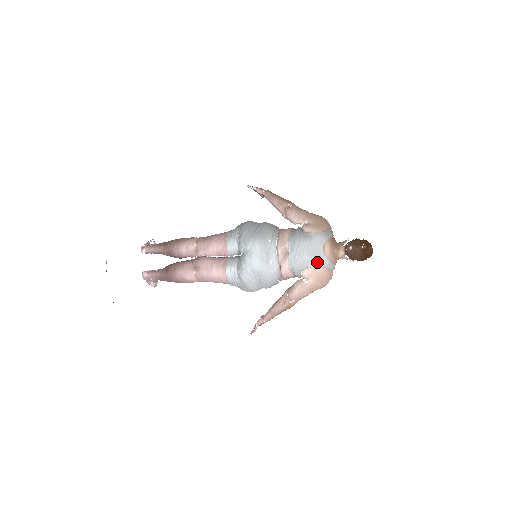
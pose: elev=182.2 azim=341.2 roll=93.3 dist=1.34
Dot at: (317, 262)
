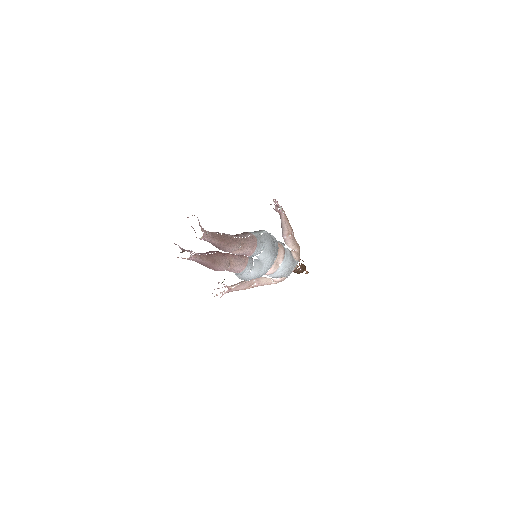
Dot at: (287, 276)
